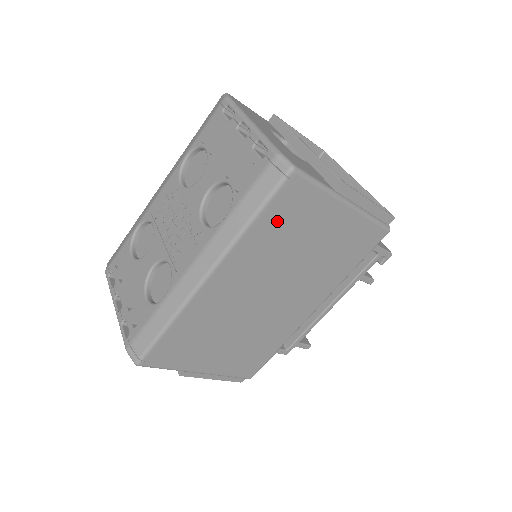
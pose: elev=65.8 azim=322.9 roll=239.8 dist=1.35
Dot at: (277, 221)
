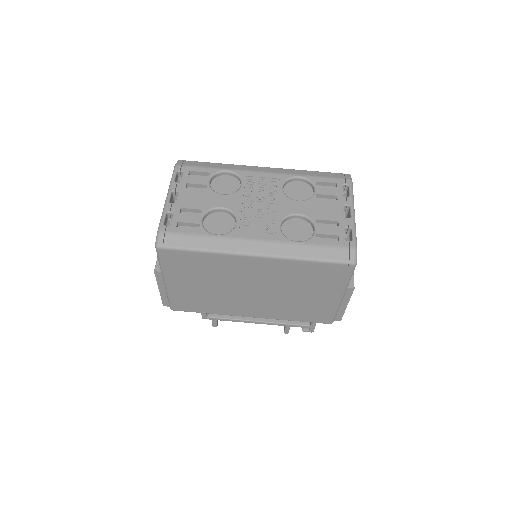
Dot at: (315, 272)
